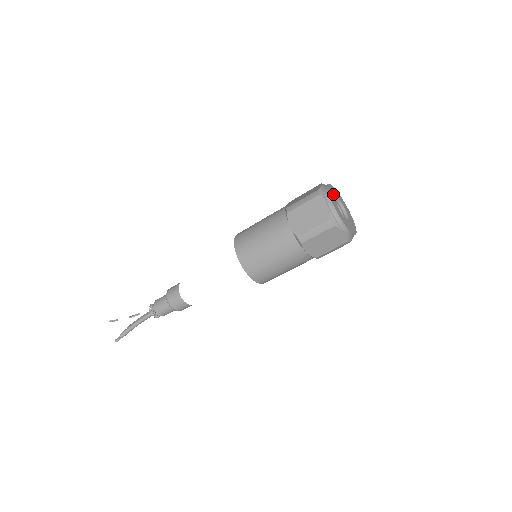
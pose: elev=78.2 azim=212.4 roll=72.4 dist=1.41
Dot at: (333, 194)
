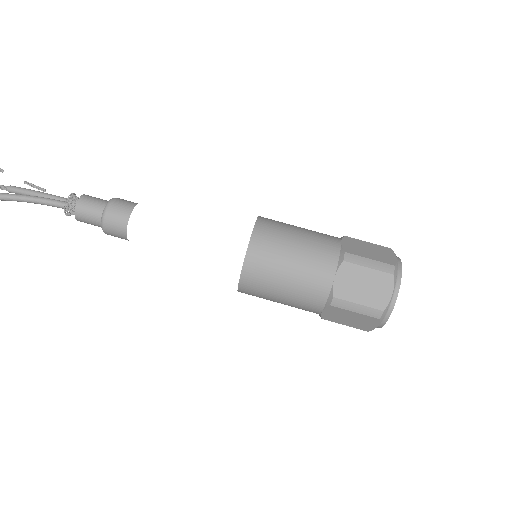
Dot at: occluded
